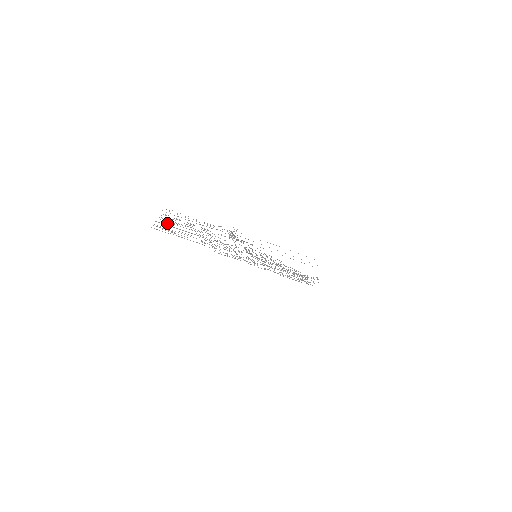
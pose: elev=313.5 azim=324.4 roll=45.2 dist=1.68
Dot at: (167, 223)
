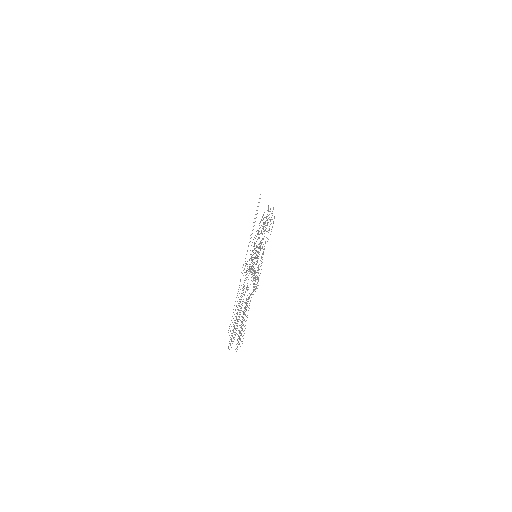
Dot at: occluded
